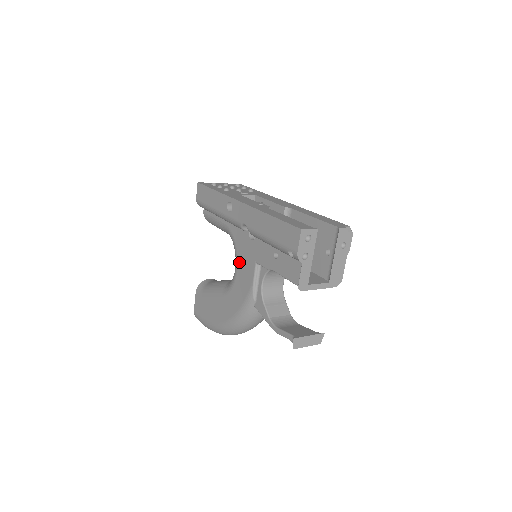
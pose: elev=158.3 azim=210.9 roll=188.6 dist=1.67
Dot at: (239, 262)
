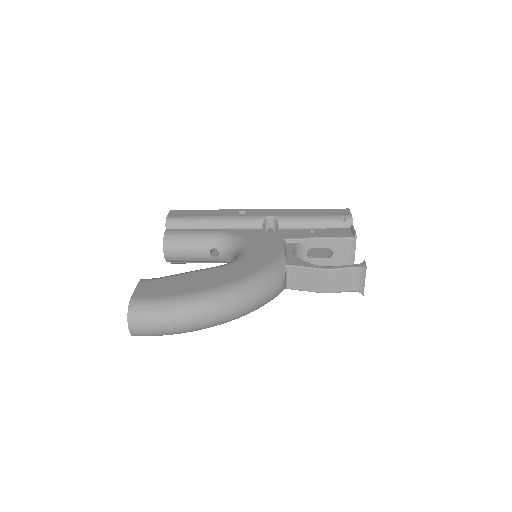
Dot at: (253, 243)
